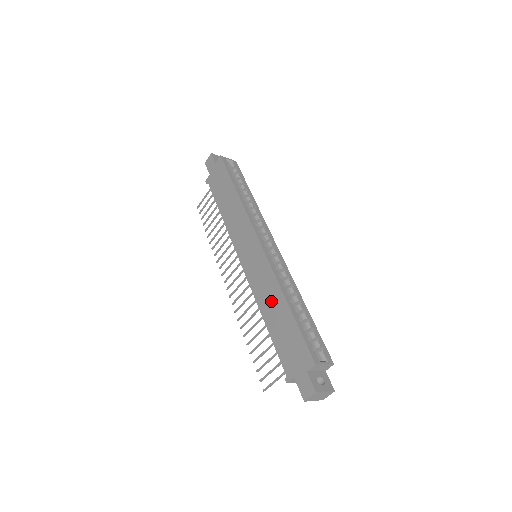
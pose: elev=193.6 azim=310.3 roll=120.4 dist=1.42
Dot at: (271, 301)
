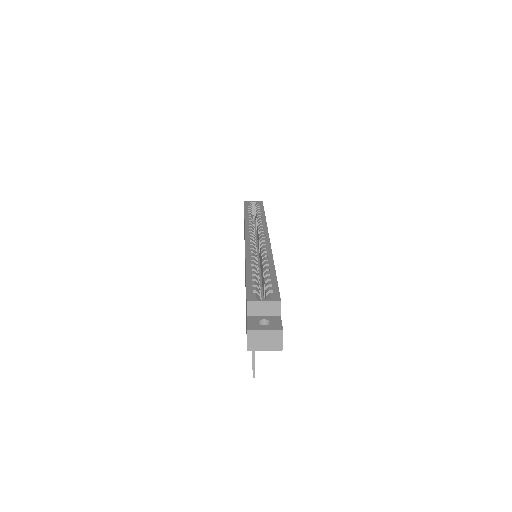
Dot at: occluded
